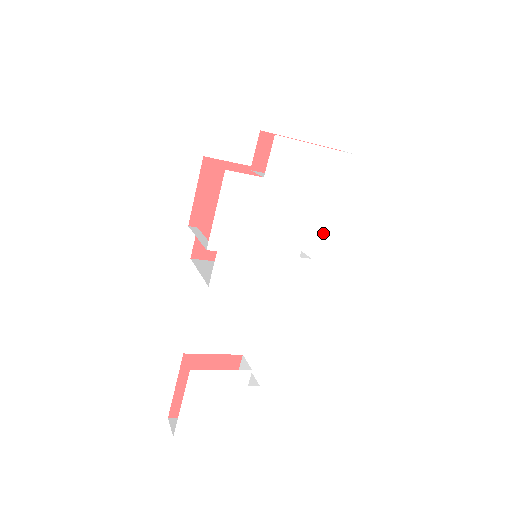
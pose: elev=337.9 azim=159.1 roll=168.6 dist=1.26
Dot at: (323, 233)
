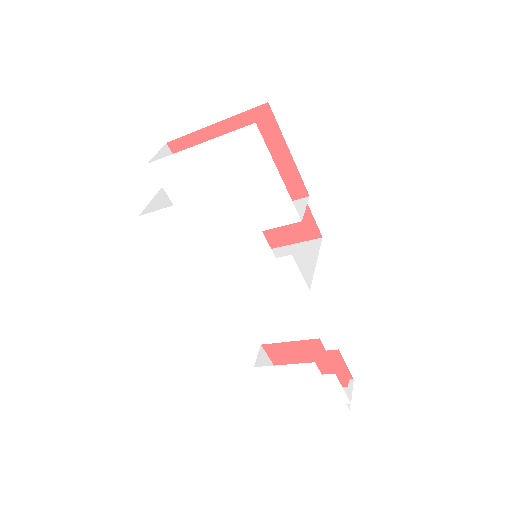
Dot at: (283, 225)
